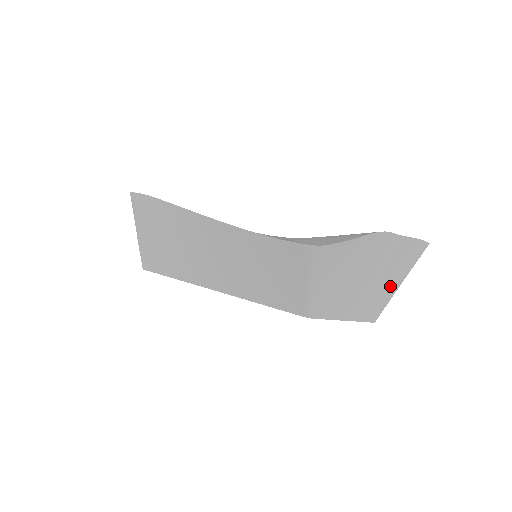
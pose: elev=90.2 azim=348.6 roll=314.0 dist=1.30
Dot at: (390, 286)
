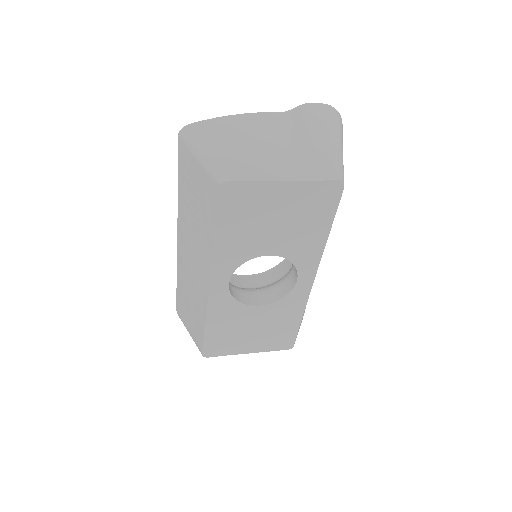
Dot at: (317, 144)
